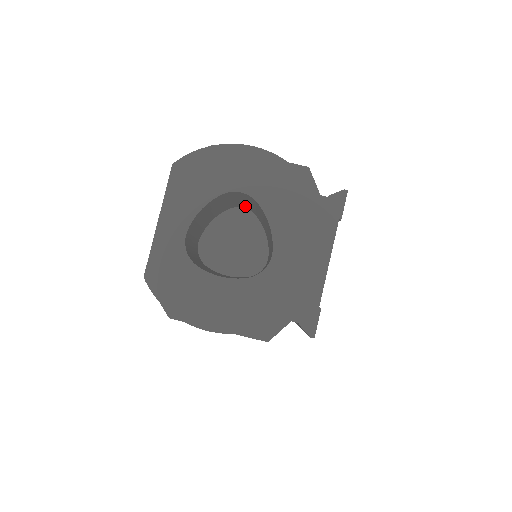
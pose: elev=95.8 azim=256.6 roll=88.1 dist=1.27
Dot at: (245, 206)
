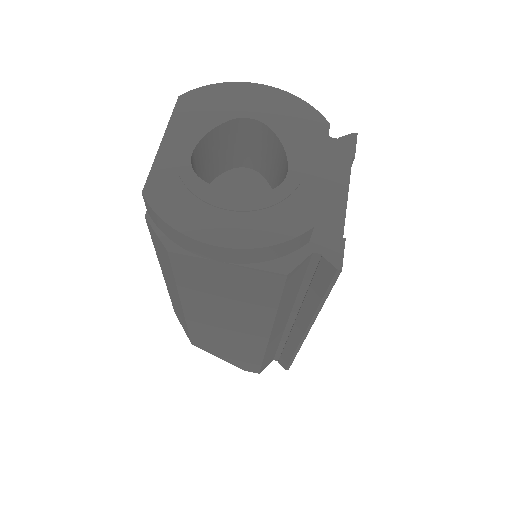
Dot at: (250, 162)
